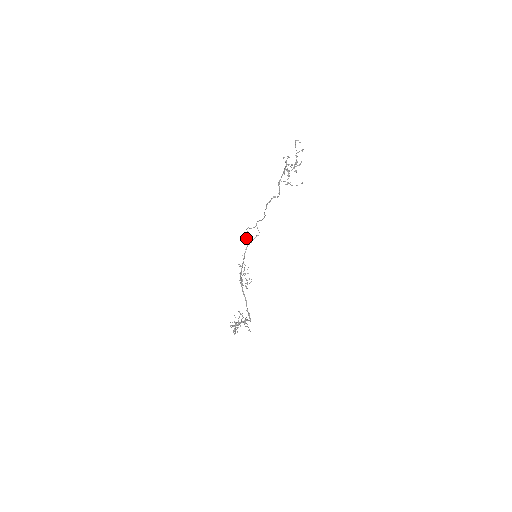
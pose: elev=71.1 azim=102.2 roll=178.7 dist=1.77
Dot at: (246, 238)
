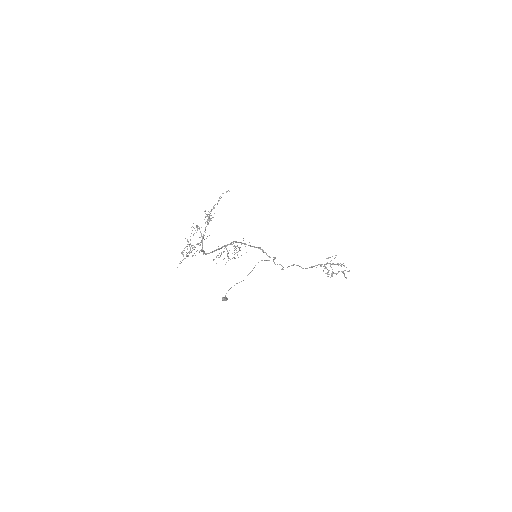
Dot at: occluded
